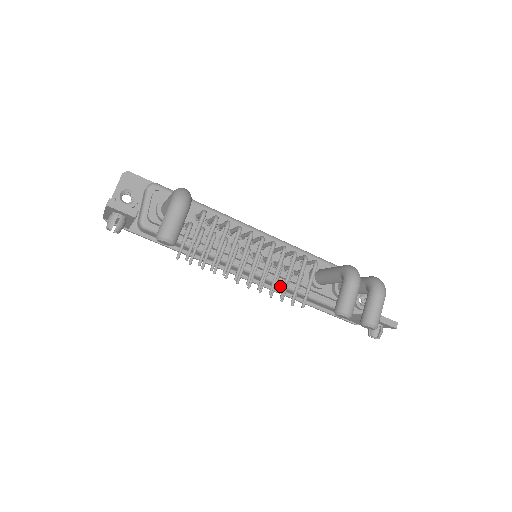
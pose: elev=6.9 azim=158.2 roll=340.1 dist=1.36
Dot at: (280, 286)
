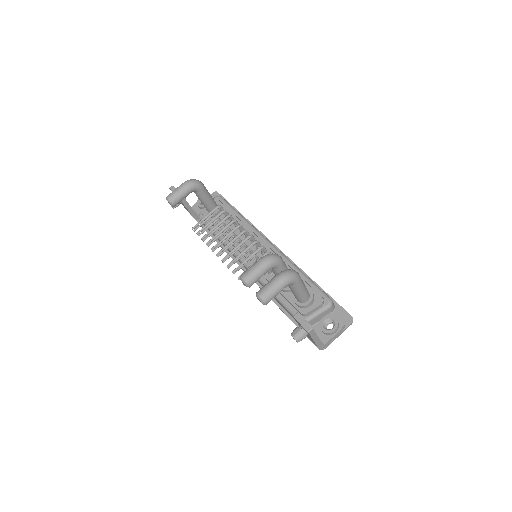
Dot at: (259, 281)
